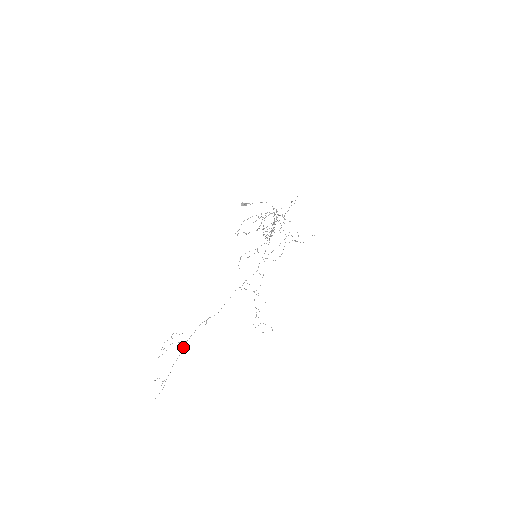
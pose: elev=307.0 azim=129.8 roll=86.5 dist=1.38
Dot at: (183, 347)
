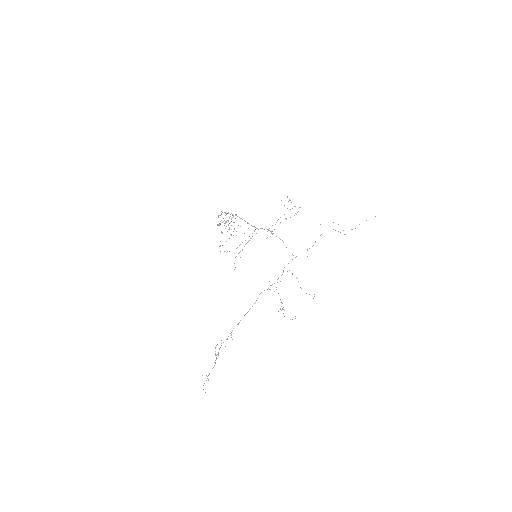
Dot at: (220, 347)
